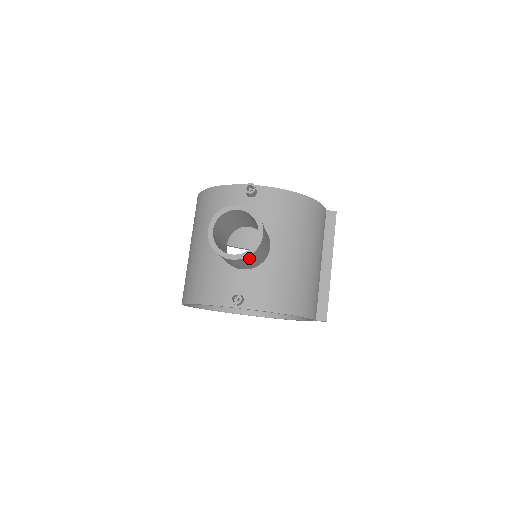
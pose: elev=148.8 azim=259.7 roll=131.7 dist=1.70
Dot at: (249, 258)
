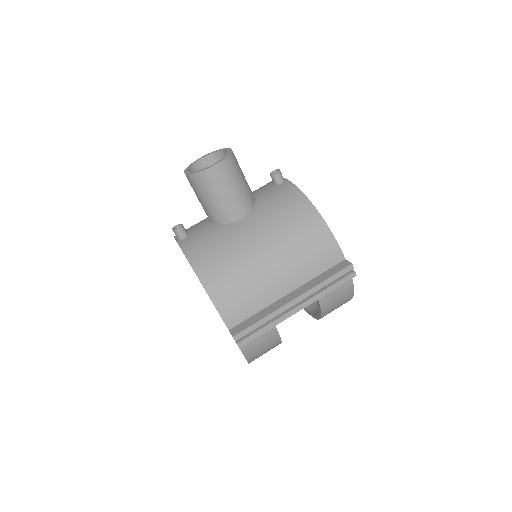
Dot at: (197, 183)
